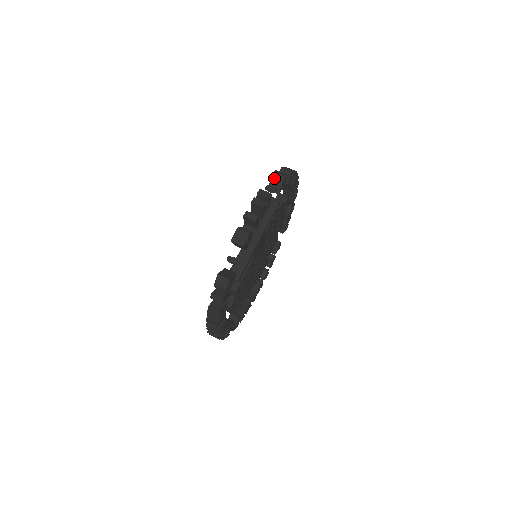
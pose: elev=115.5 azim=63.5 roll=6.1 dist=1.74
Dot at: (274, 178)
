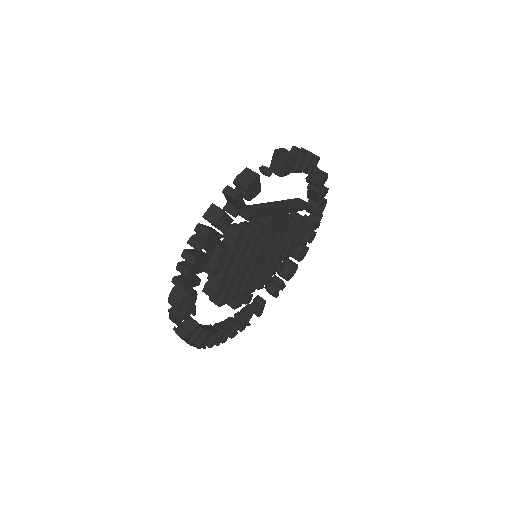
Dot at: occluded
